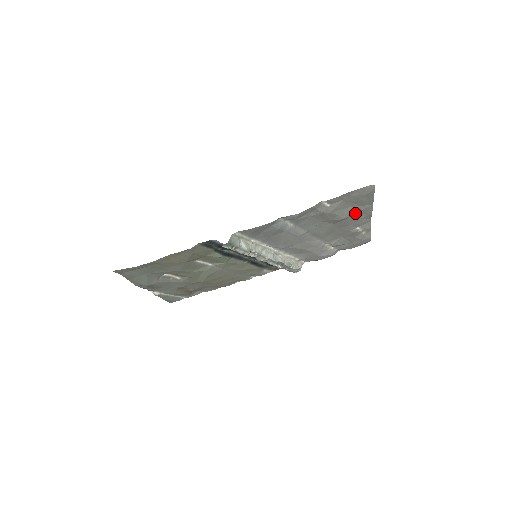
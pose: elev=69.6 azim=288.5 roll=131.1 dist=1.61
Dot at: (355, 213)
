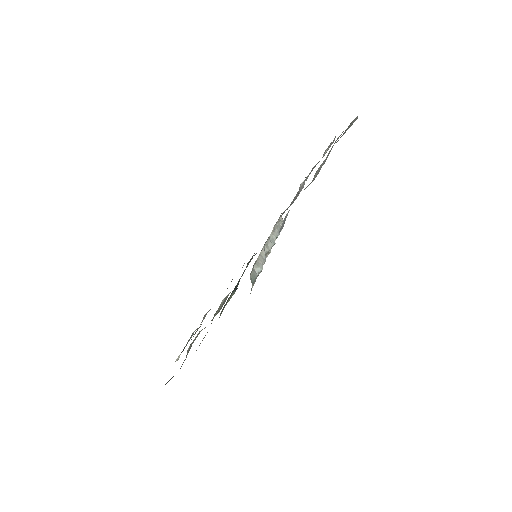
Dot at: occluded
